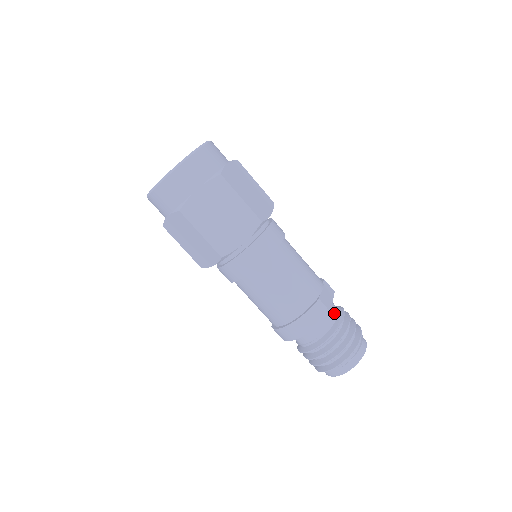
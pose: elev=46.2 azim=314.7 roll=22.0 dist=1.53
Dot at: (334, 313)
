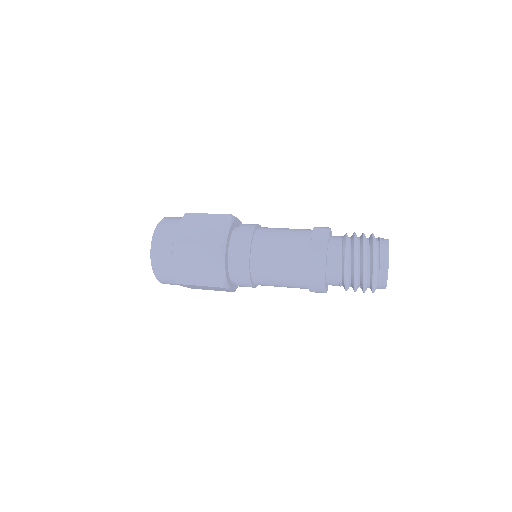
Dot at: (336, 249)
